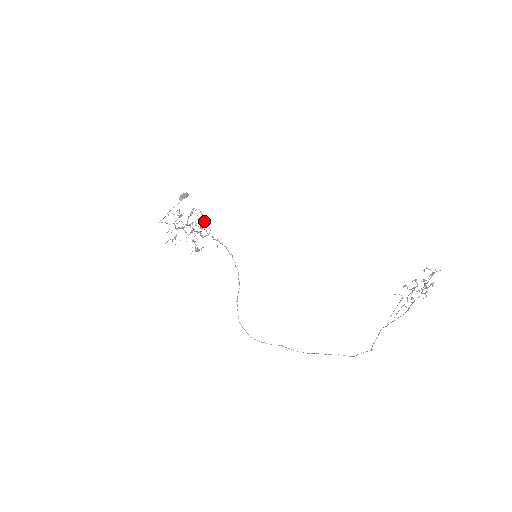
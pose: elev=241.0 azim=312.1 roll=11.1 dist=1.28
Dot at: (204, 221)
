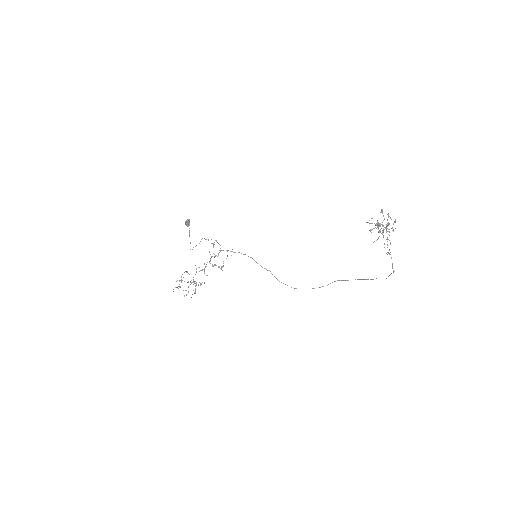
Dot at: occluded
